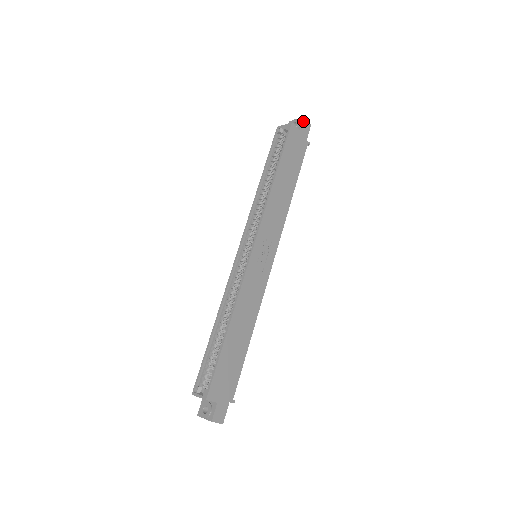
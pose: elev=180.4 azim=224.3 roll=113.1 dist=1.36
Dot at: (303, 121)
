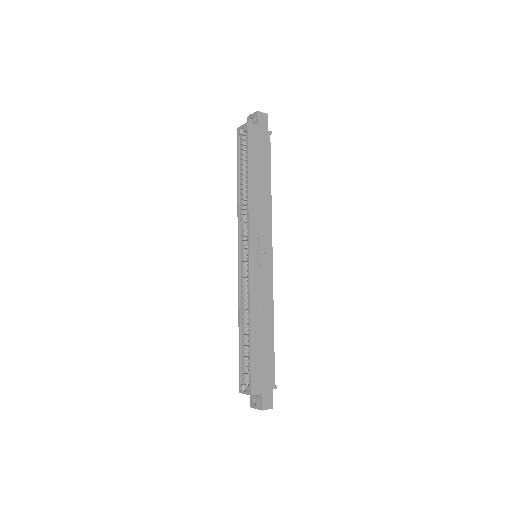
Dot at: (258, 114)
